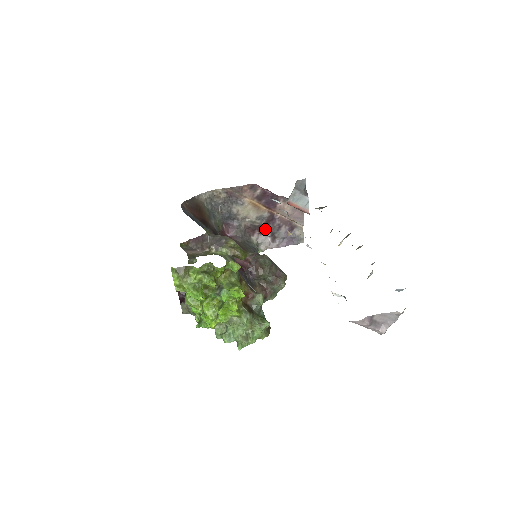
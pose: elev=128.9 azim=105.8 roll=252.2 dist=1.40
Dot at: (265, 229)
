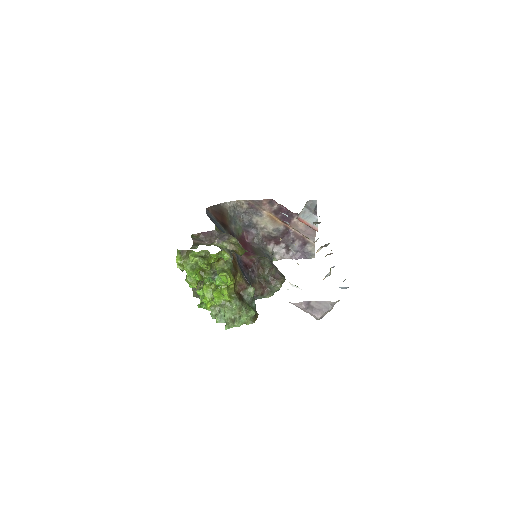
Dot at: (280, 241)
